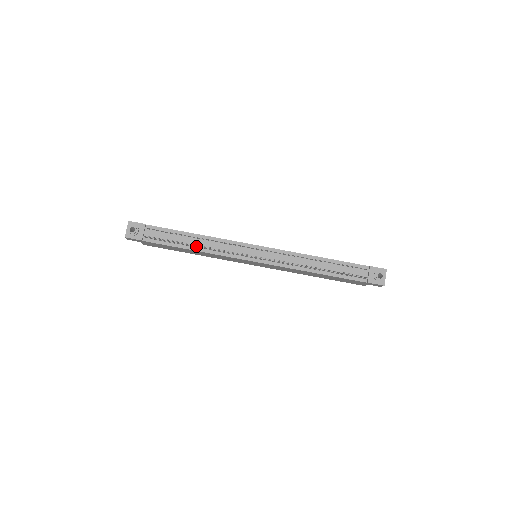
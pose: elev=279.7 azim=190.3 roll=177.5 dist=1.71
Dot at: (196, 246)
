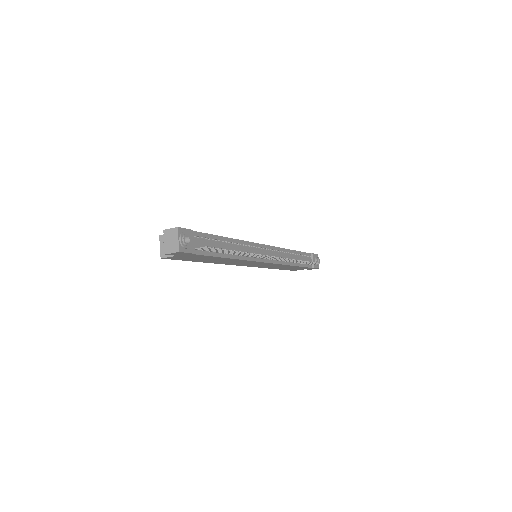
Dot at: (239, 253)
